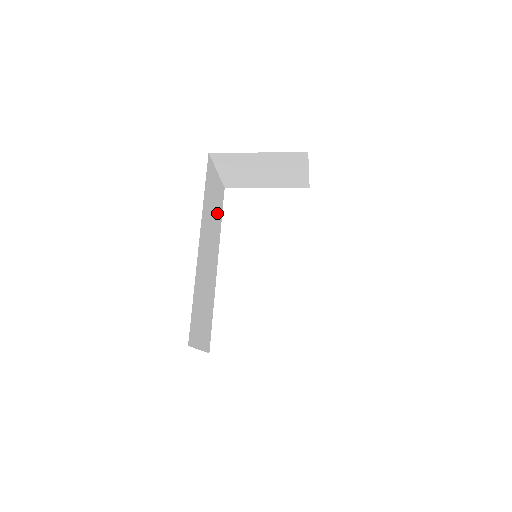
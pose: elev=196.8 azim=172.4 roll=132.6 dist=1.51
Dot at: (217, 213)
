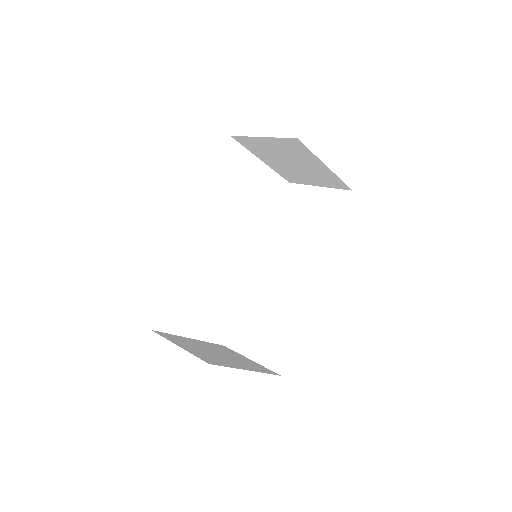
Dot at: occluded
